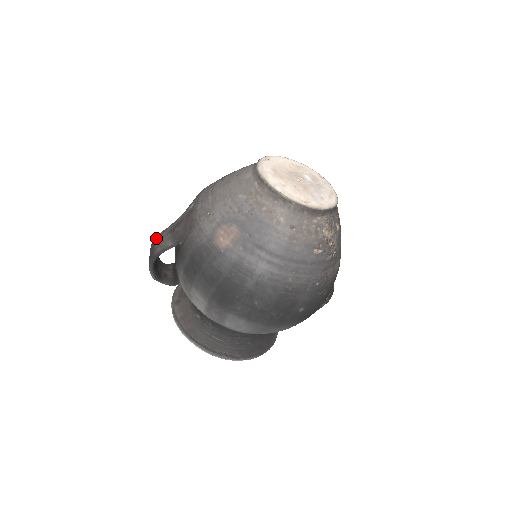
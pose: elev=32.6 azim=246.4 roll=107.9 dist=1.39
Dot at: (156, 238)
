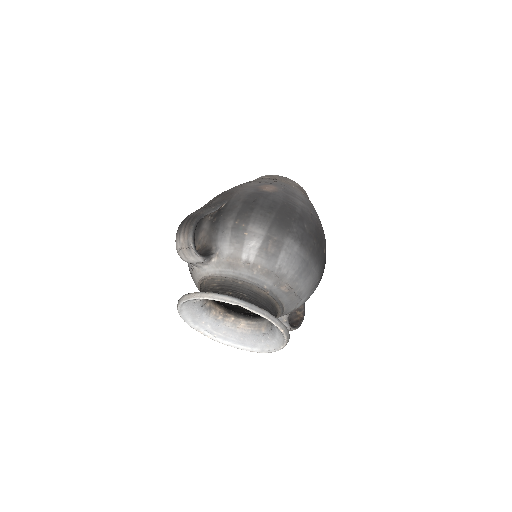
Dot at: (189, 215)
